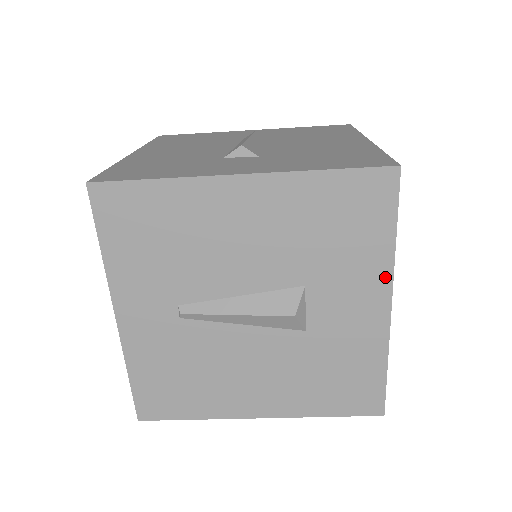
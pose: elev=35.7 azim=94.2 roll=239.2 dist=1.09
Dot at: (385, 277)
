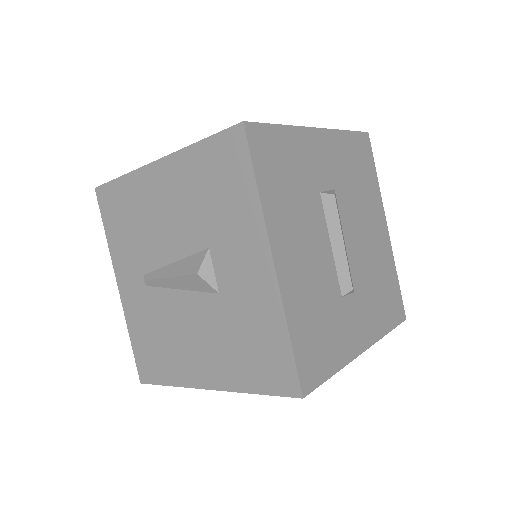
Dot at: (260, 231)
